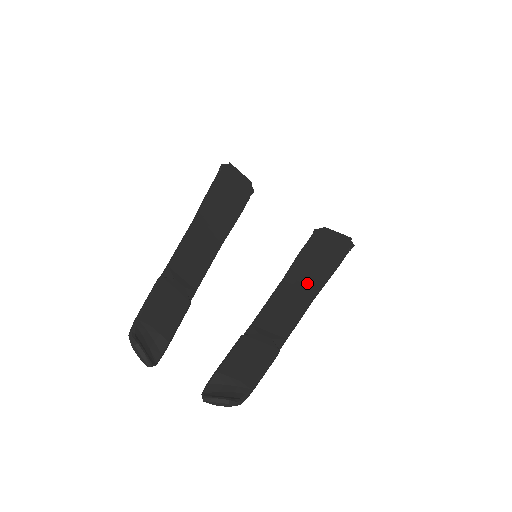
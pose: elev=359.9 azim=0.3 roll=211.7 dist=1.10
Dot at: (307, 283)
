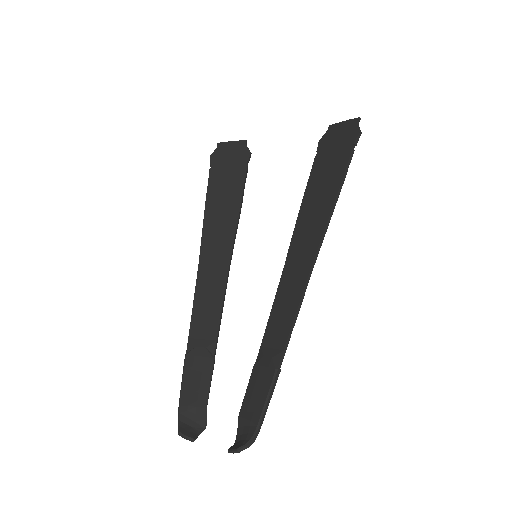
Dot at: (305, 252)
